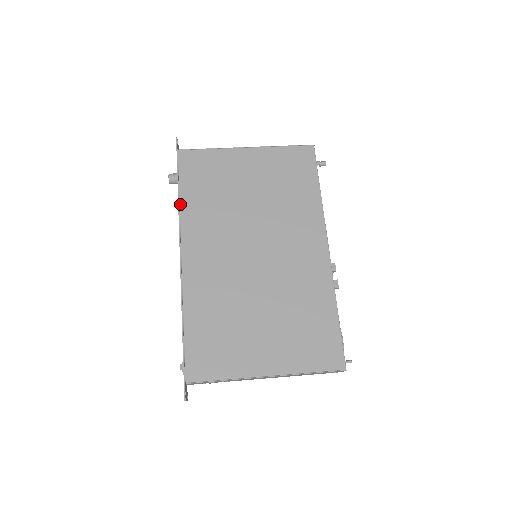
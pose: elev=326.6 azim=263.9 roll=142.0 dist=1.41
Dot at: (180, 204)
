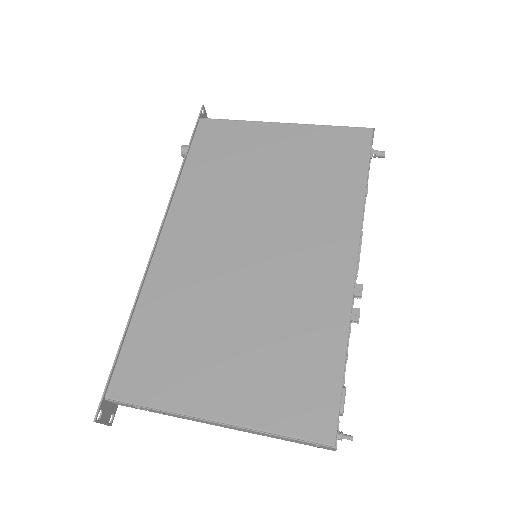
Dot at: (180, 177)
